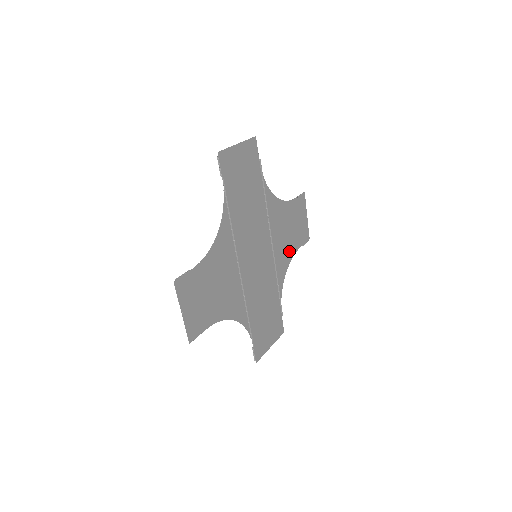
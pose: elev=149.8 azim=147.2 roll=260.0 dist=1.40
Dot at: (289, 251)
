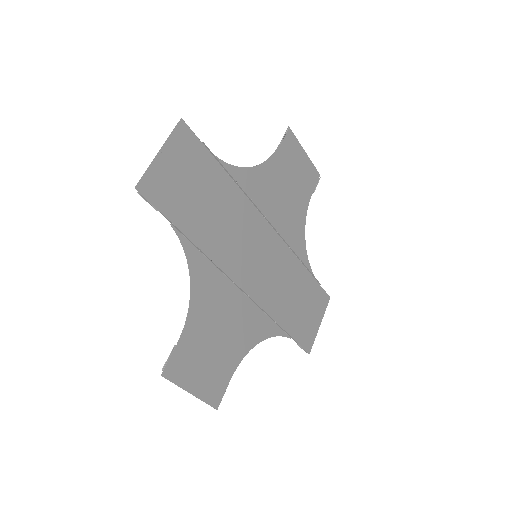
Dot at: (298, 212)
